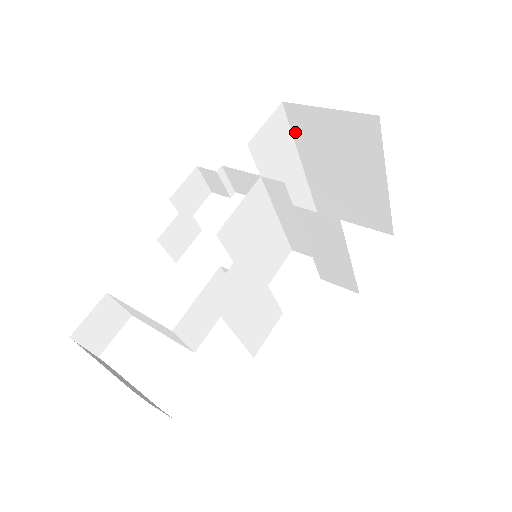
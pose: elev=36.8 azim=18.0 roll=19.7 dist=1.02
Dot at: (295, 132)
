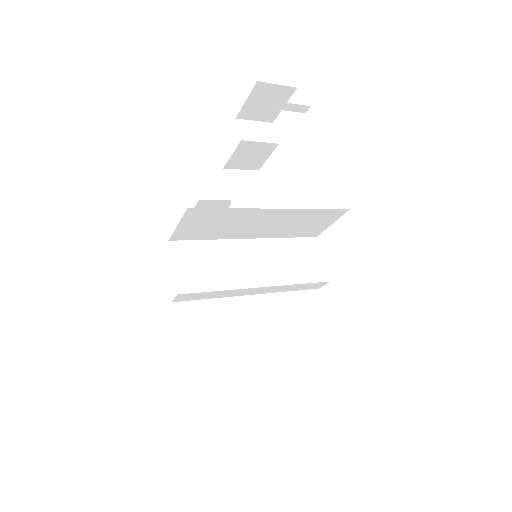
Dot at: occluded
